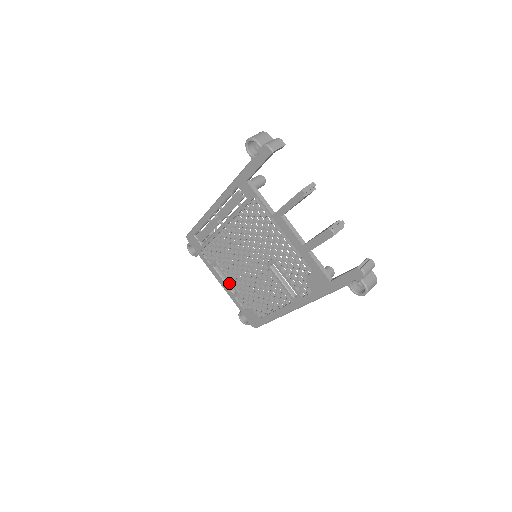
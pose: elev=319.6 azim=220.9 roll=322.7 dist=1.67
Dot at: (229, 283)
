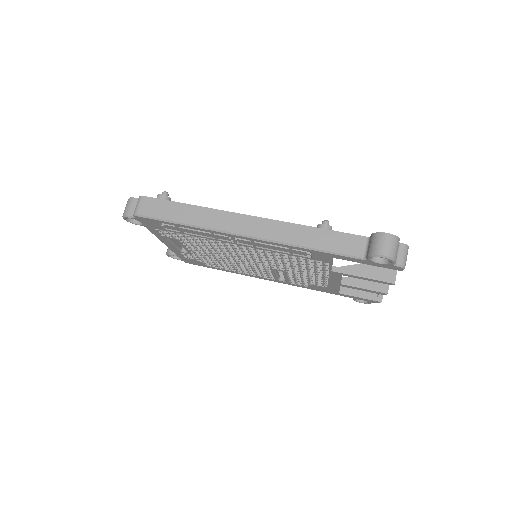
Dot at: (178, 244)
